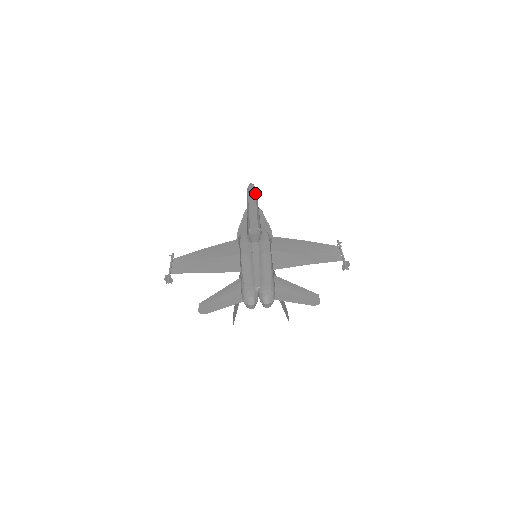
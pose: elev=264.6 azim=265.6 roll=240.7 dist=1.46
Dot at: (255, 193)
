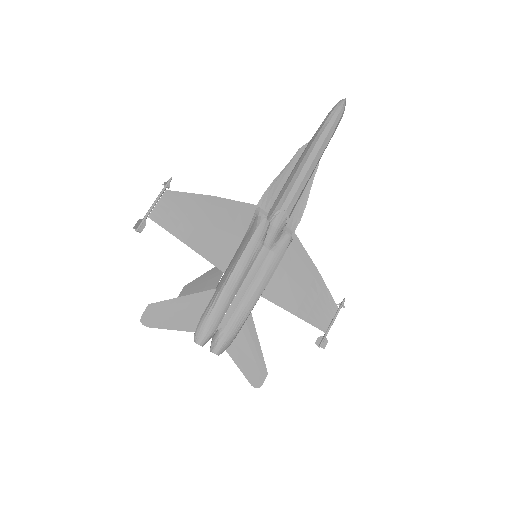
Dot at: (333, 132)
